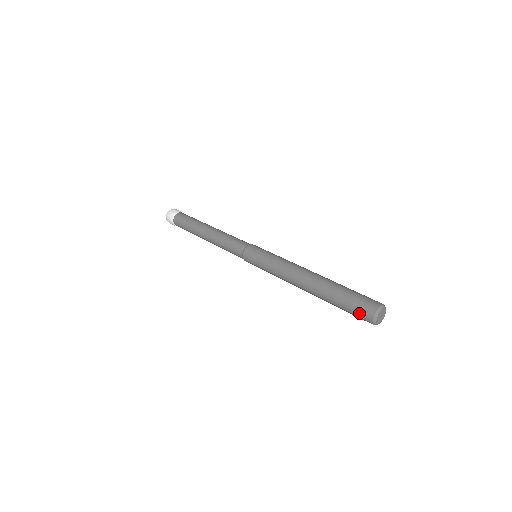
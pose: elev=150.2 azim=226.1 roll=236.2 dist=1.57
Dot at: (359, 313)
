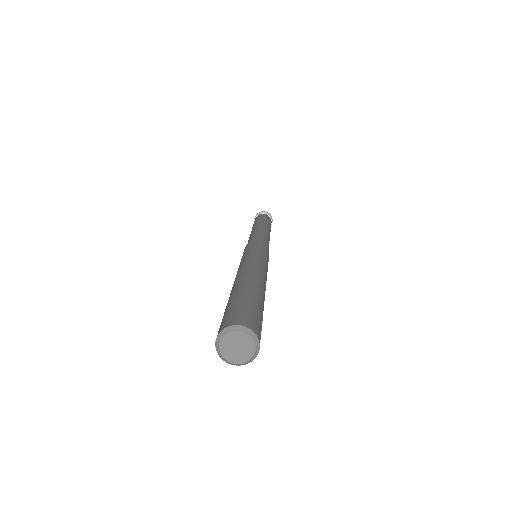
Dot at: occluded
